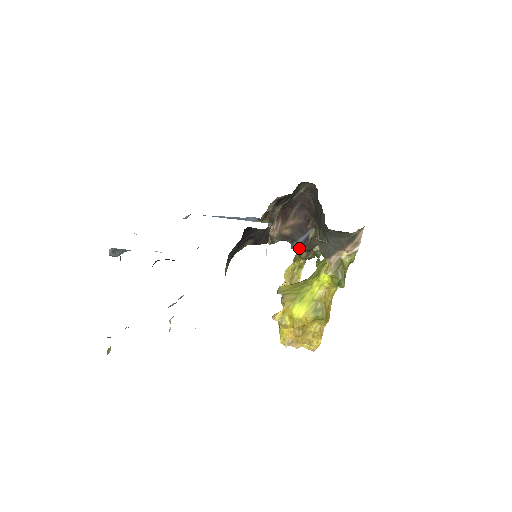
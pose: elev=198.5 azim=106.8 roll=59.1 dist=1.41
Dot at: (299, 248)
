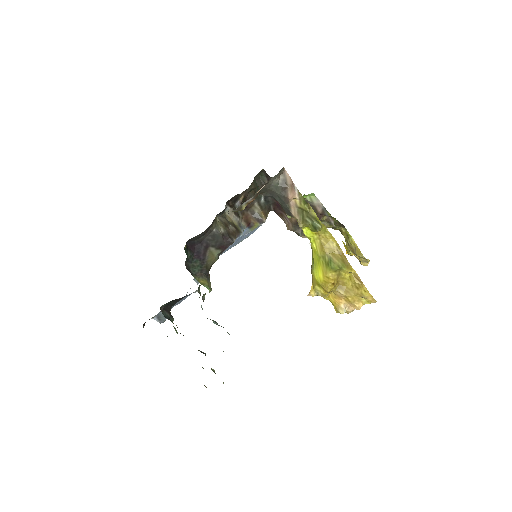
Dot at: occluded
